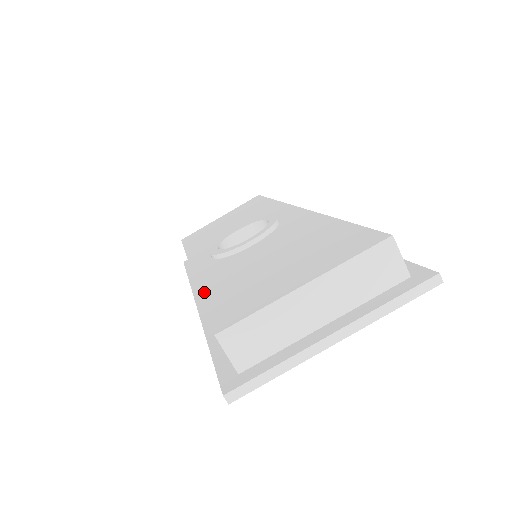
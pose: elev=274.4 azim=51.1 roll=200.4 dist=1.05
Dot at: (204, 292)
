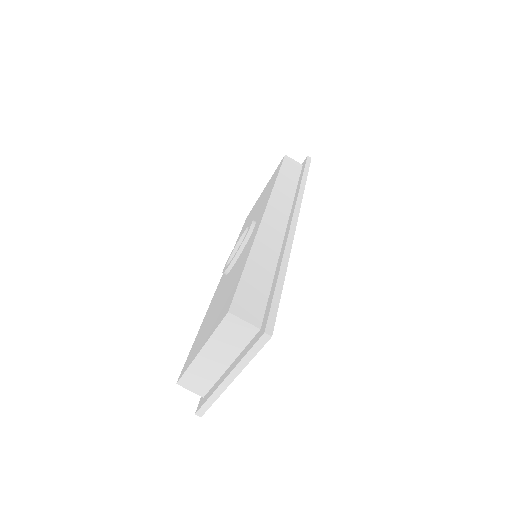
Dot at: (202, 324)
